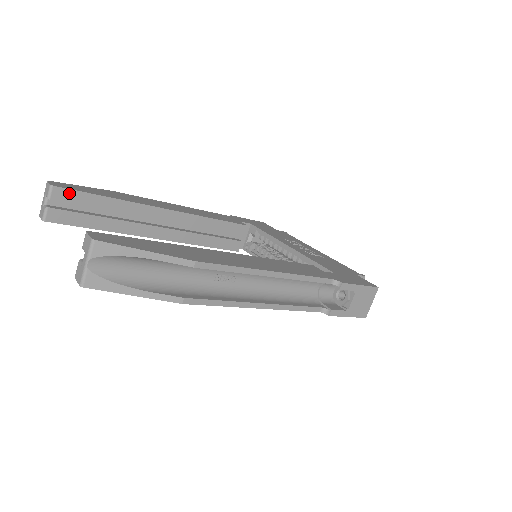
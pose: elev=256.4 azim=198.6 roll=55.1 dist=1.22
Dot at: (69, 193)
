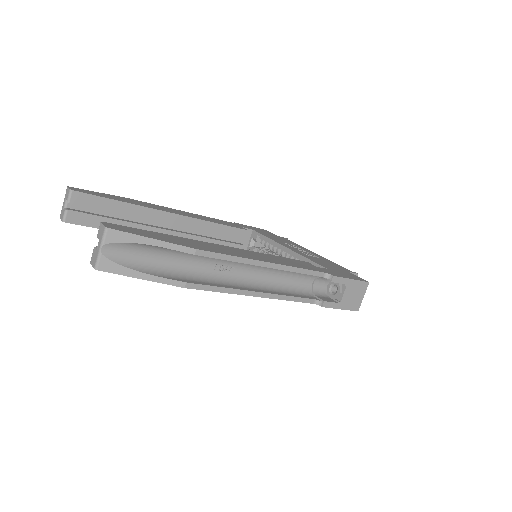
Dot at: (86, 197)
